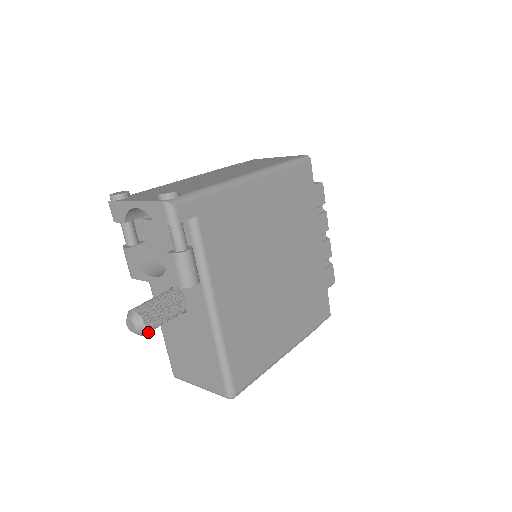
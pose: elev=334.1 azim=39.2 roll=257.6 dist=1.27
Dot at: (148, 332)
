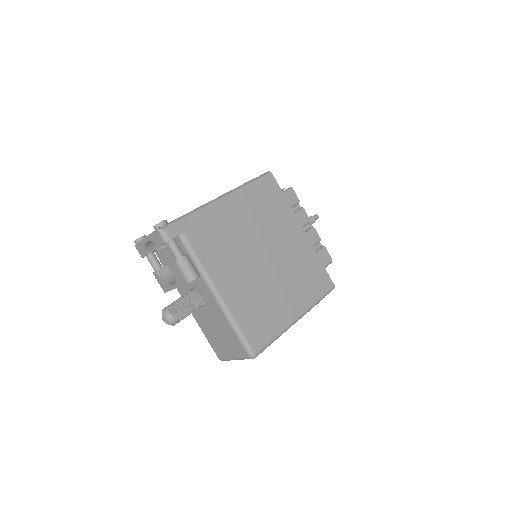
Dot at: (178, 321)
